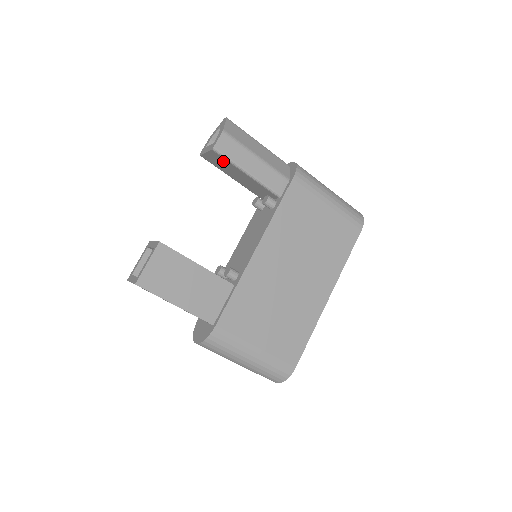
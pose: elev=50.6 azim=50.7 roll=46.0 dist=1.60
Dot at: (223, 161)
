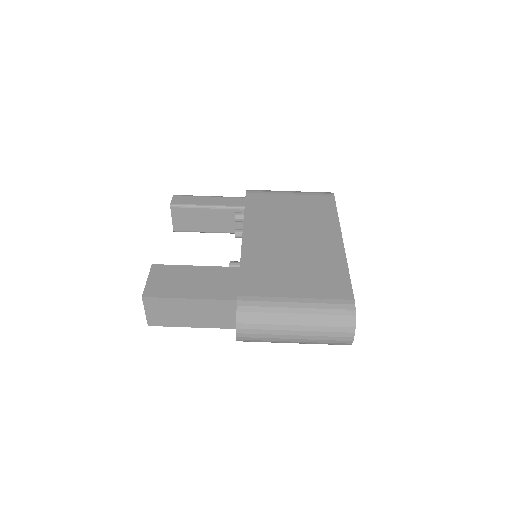
Dot at: (186, 213)
